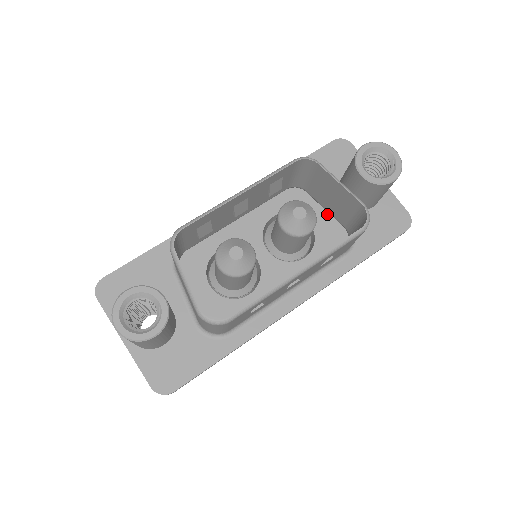
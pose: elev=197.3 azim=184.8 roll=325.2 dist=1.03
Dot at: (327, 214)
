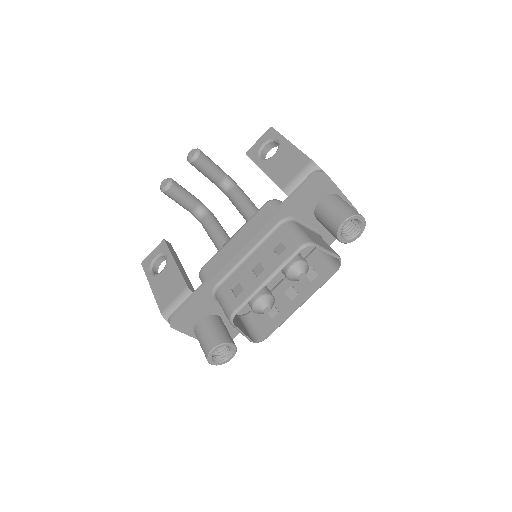
Dot at: occluded
